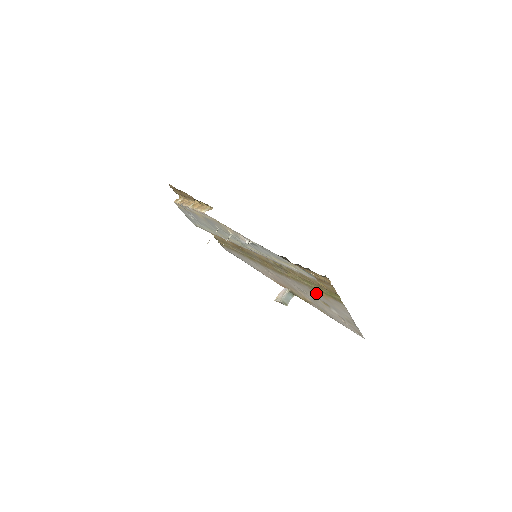
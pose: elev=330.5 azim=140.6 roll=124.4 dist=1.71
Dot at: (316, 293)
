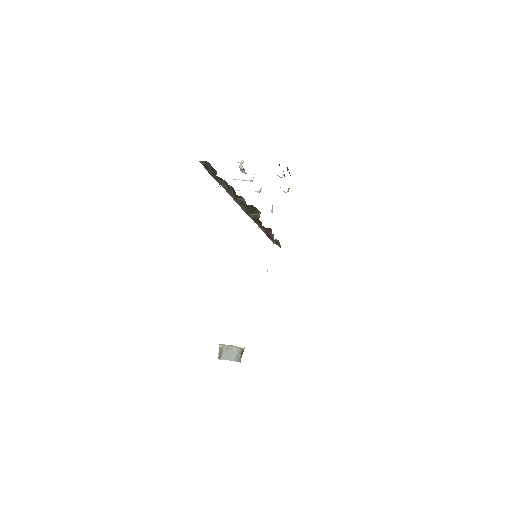
Dot at: occluded
